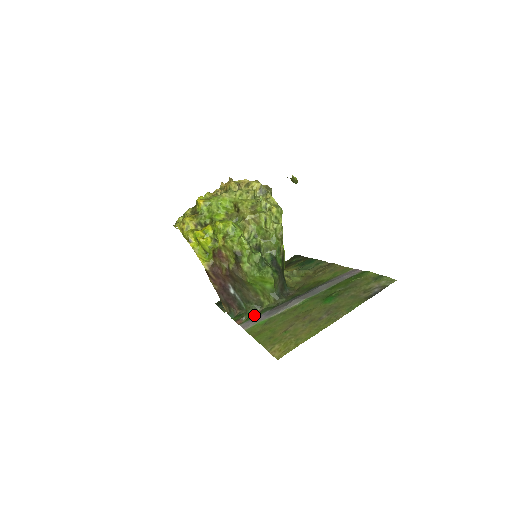
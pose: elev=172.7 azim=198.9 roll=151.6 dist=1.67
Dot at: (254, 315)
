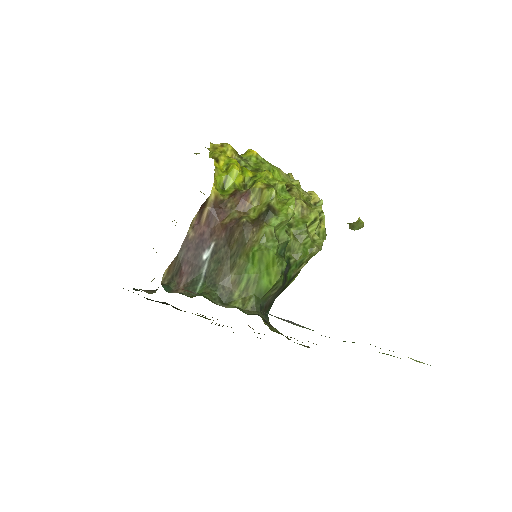
Dot at: occluded
